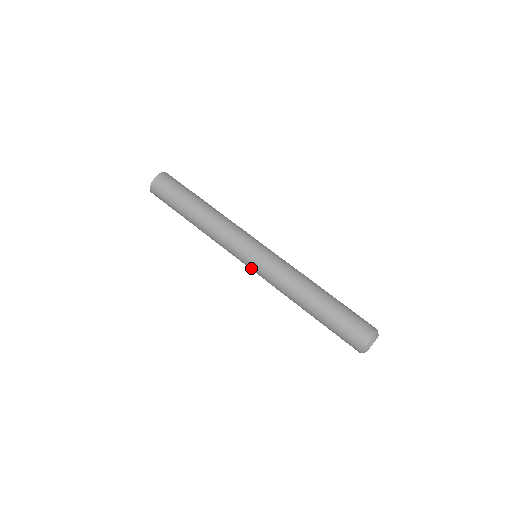
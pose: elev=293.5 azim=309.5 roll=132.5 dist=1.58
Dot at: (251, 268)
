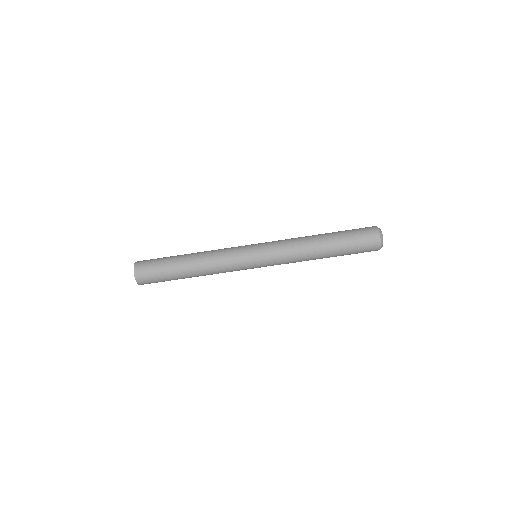
Dot at: occluded
